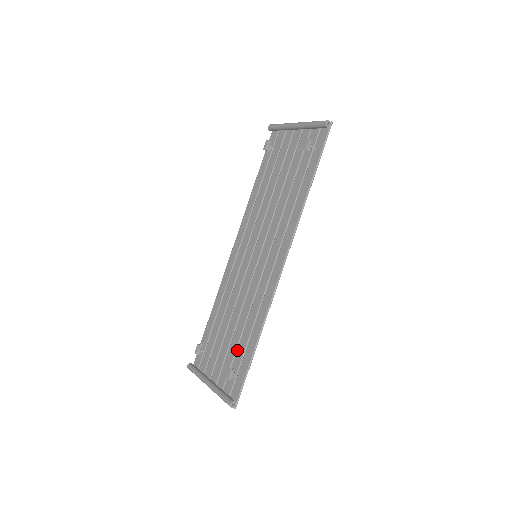
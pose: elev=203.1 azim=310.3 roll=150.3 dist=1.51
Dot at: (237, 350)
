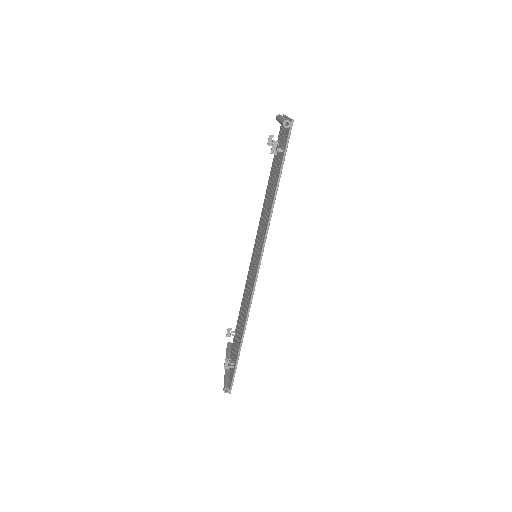
Dot at: occluded
